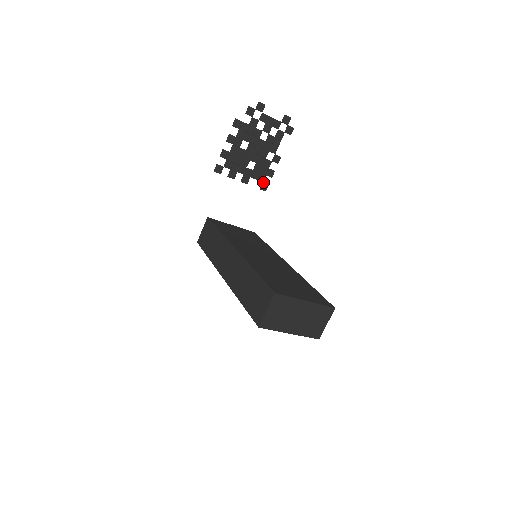
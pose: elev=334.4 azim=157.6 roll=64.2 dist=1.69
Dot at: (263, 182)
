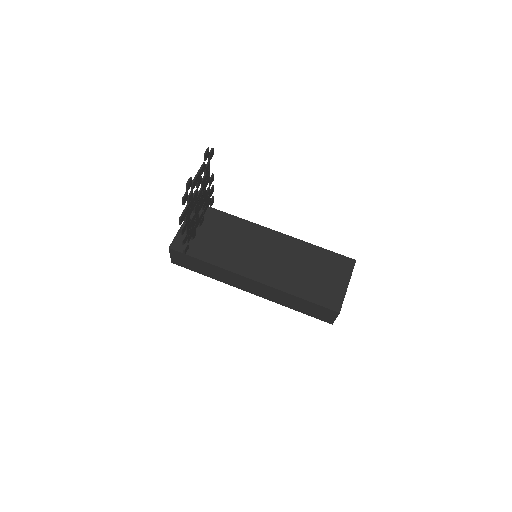
Dot at: occluded
